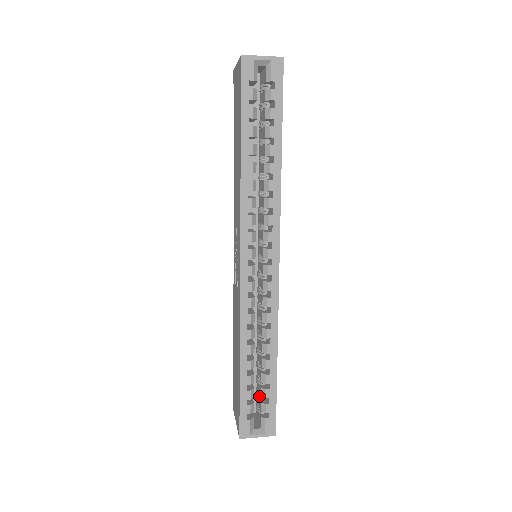
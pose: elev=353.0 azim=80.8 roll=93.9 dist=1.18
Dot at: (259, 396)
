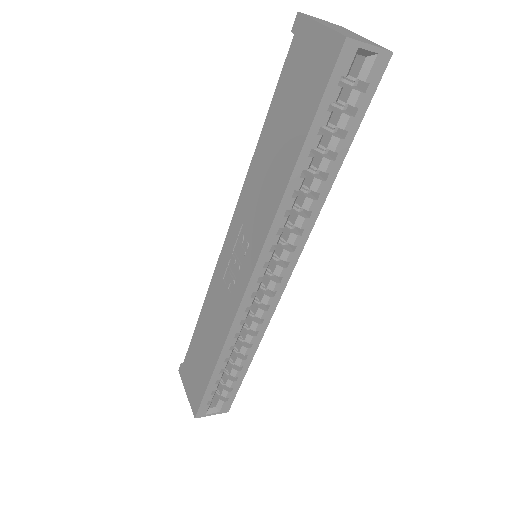
Dot at: (221, 381)
